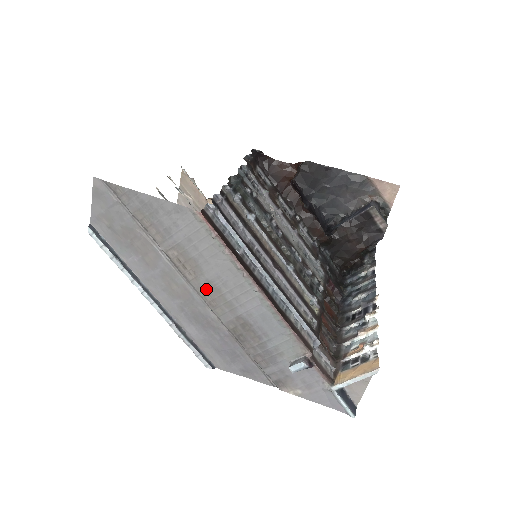
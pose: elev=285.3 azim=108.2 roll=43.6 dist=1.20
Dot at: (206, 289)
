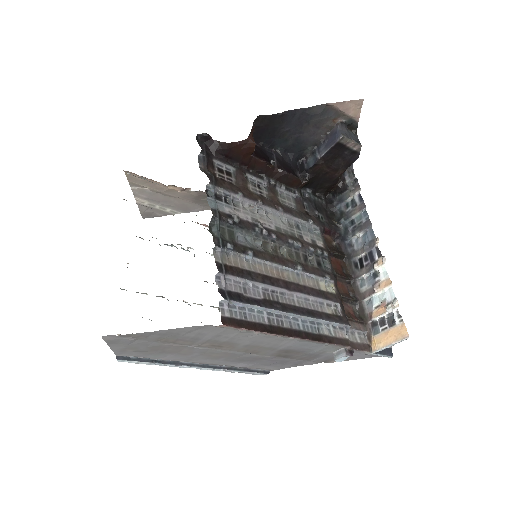
Dot at: (245, 349)
